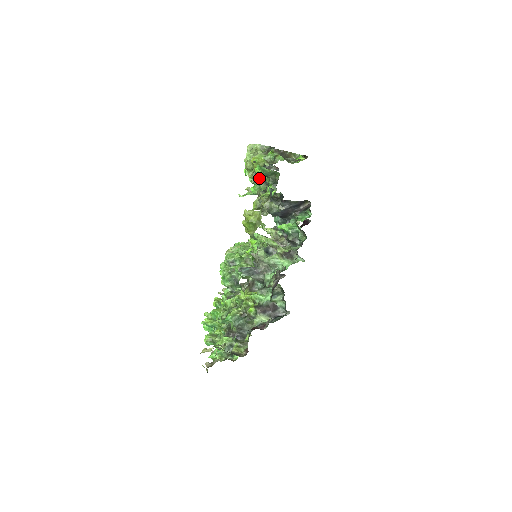
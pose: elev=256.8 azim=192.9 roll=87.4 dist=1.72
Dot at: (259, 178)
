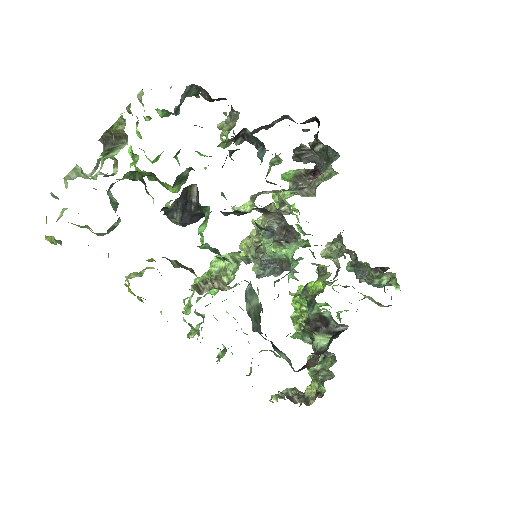
Dot at: (94, 233)
